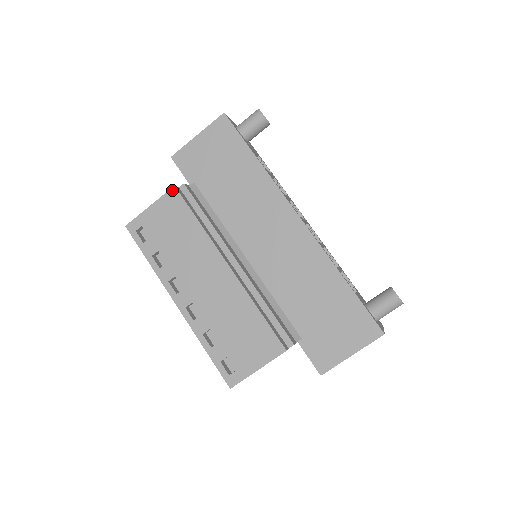
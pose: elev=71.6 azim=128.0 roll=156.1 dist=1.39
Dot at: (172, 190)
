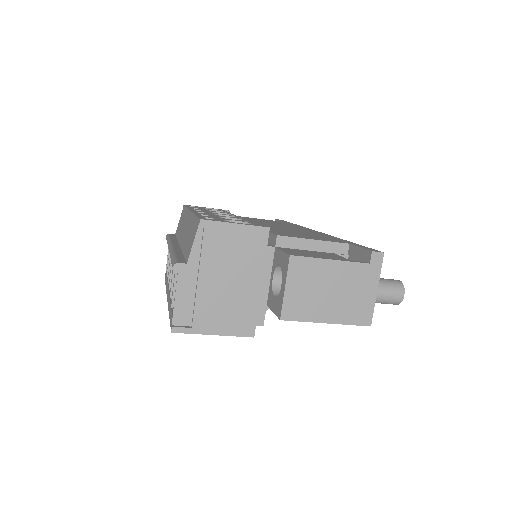
Dot at: occluded
